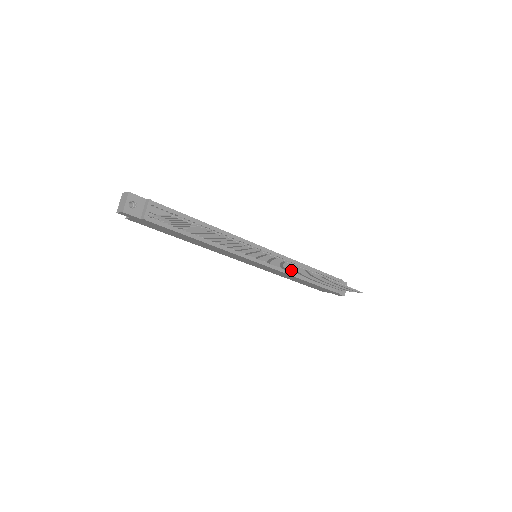
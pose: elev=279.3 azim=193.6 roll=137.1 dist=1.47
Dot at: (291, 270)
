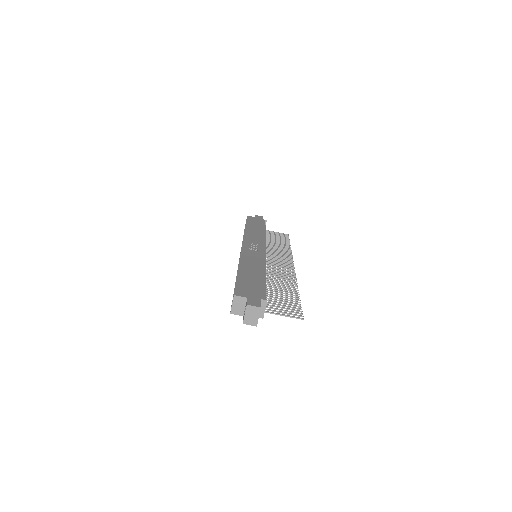
Dot at: (268, 251)
